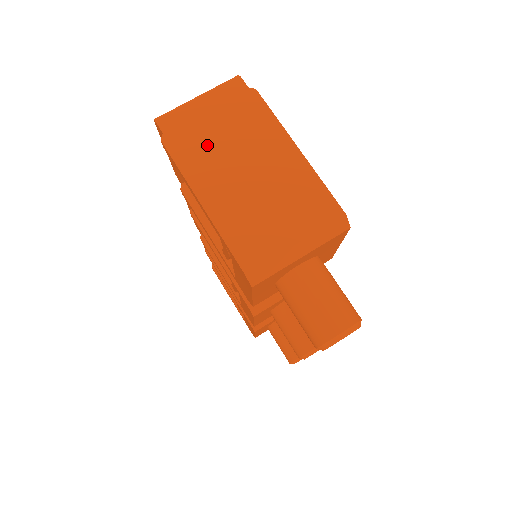
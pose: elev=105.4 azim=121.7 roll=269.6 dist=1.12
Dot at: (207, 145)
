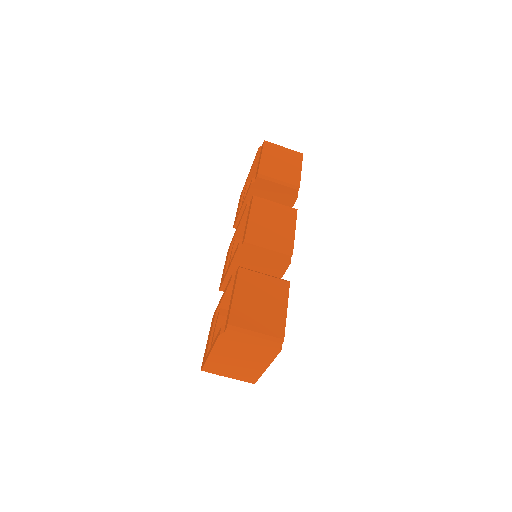
Dot at: (236, 347)
